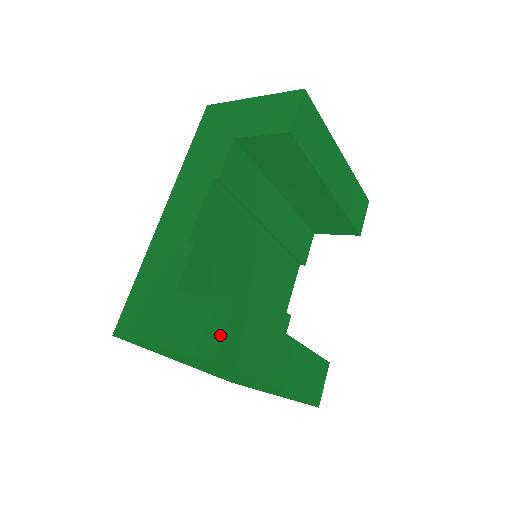
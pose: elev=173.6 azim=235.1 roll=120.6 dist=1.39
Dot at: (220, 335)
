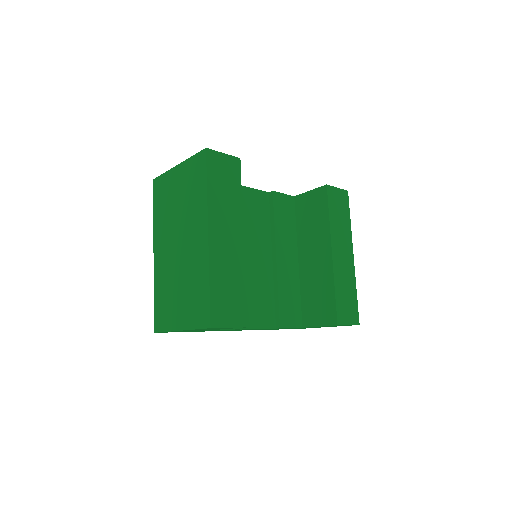
Dot at: (219, 153)
